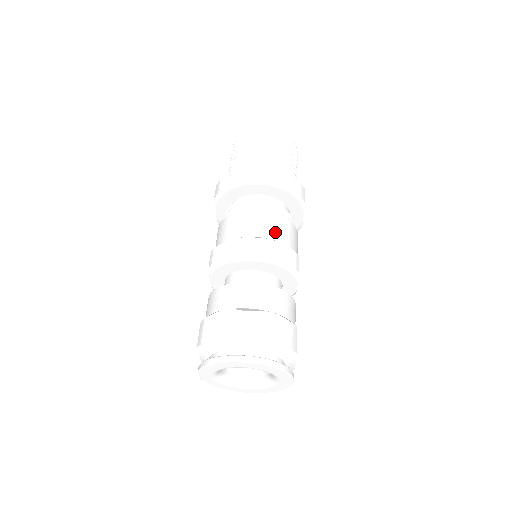
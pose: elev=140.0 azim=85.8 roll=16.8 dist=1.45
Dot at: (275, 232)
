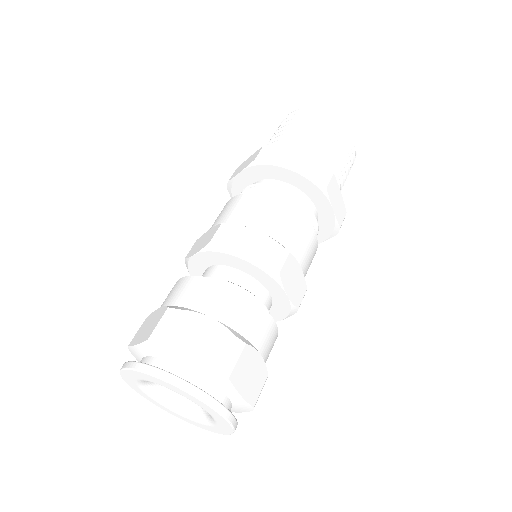
Dot at: (260, 220)
